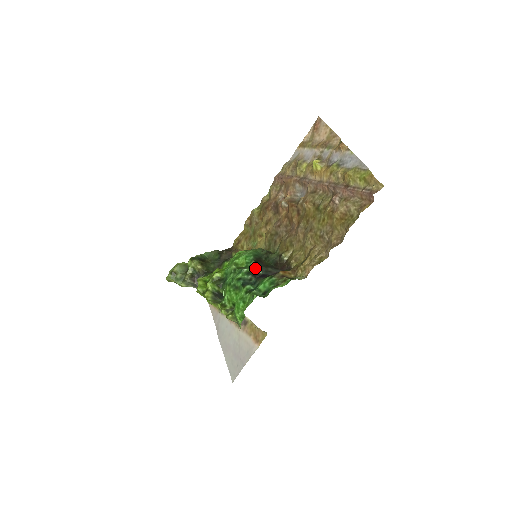
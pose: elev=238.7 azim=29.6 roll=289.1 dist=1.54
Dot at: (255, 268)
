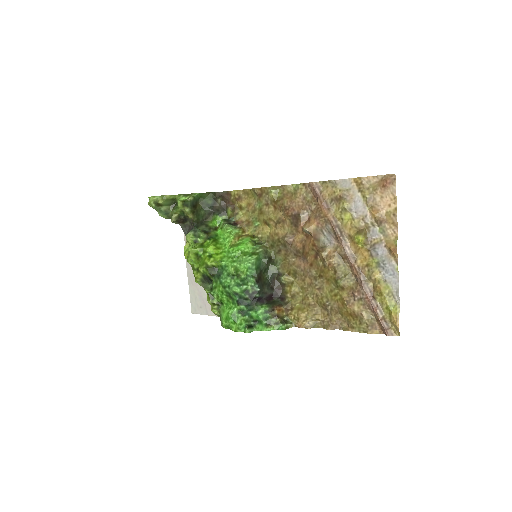
Dot at: (254, 289)
